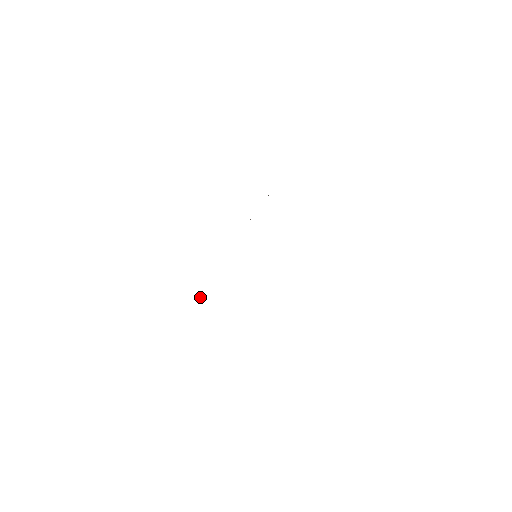
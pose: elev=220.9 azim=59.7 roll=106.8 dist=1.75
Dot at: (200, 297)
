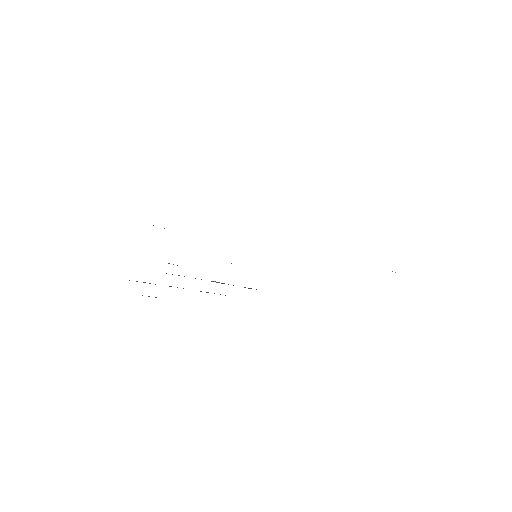
Dot at: occluded
